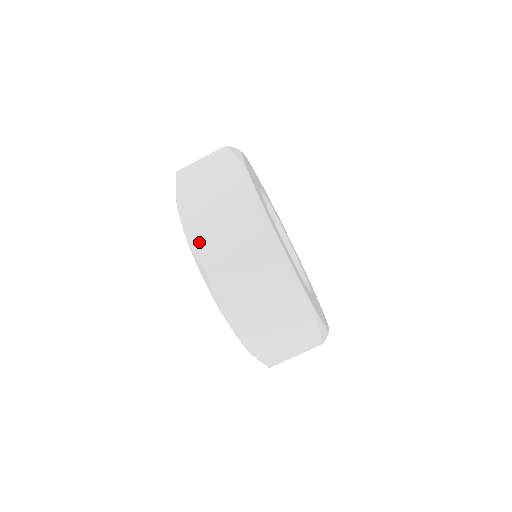
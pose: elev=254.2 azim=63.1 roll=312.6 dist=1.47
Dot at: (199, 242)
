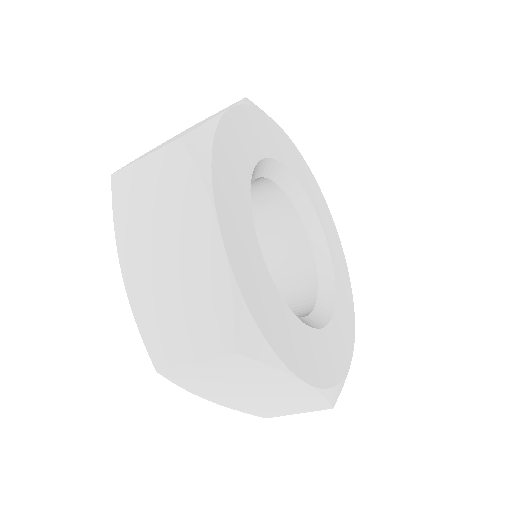
Dot at: (246, 409)
